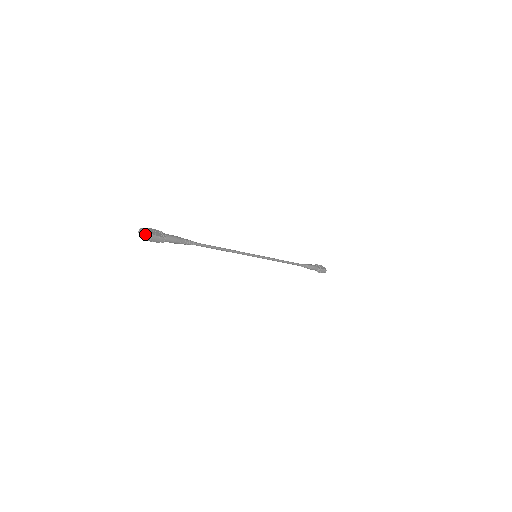
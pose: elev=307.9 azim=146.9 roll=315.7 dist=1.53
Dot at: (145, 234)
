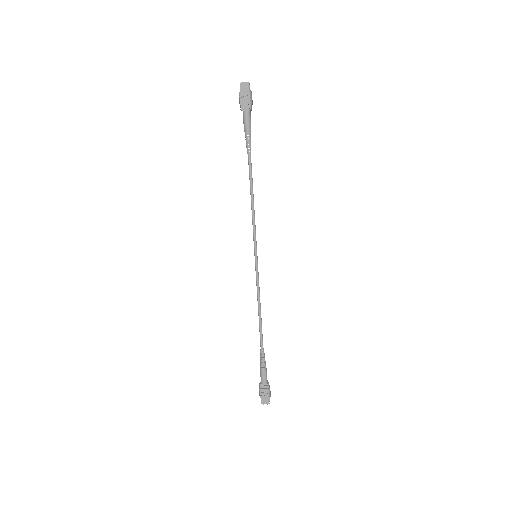
Dot at: (249, 84)
